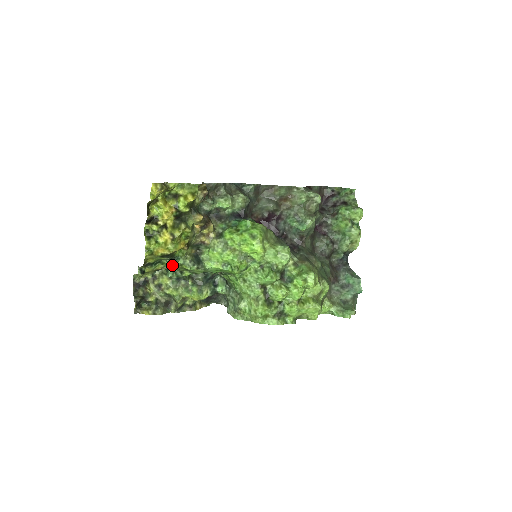
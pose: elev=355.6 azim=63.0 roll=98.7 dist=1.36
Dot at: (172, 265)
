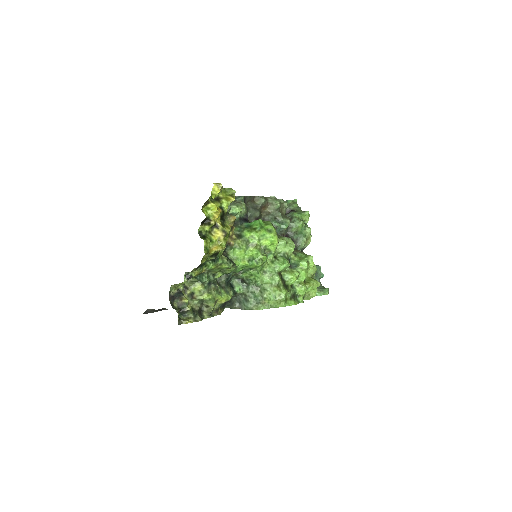
Dot at: (214, 266)
